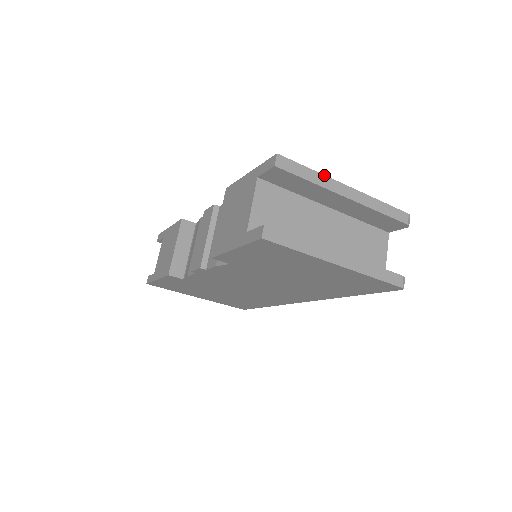
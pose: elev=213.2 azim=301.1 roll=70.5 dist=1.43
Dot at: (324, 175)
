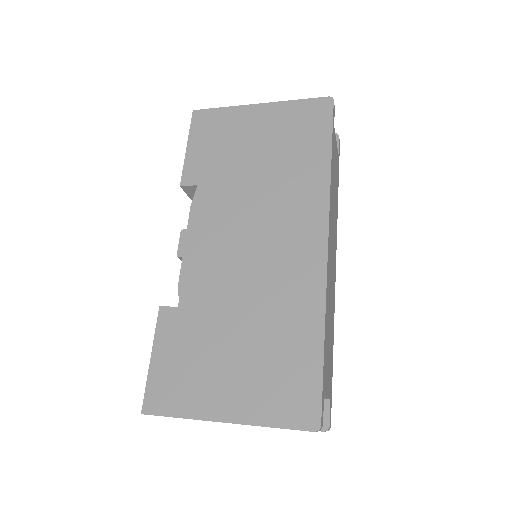
Dot at: occluded
